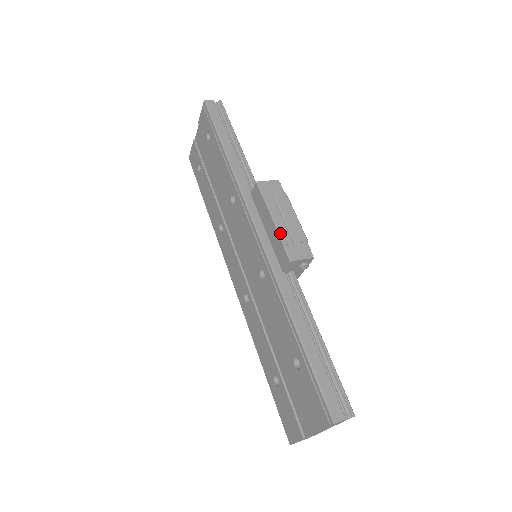
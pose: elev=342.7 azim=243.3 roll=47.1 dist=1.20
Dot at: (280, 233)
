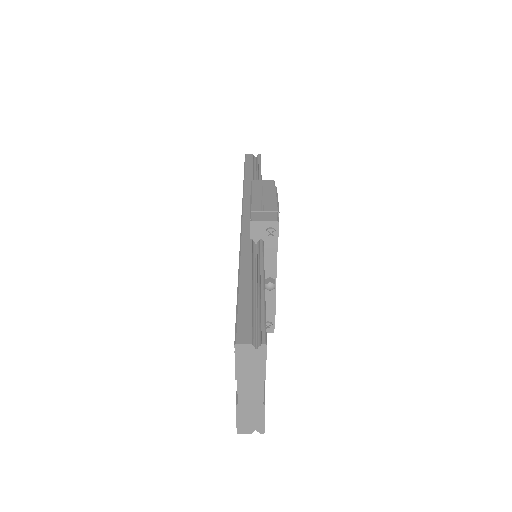
Dot at: (251, 205)
